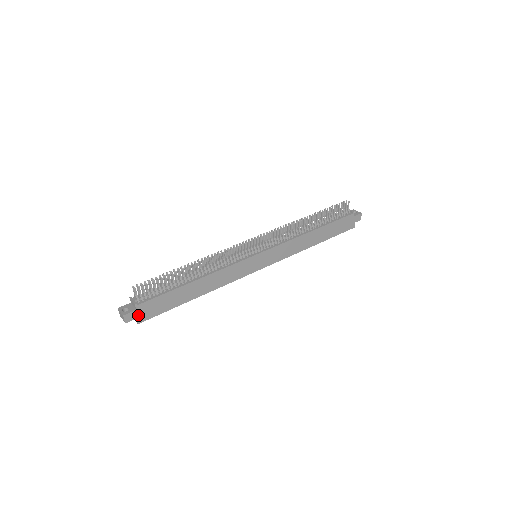
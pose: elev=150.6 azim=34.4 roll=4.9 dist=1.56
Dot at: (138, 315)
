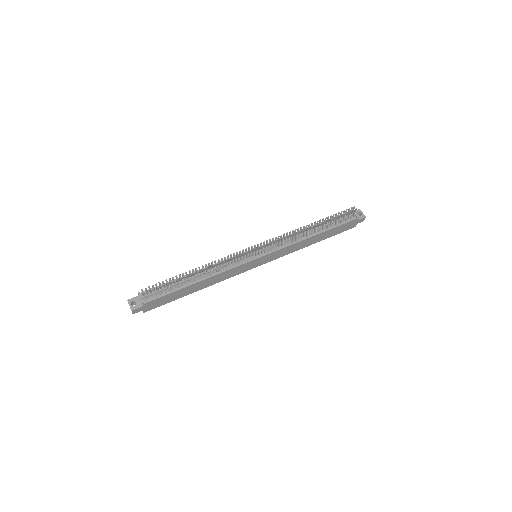
Dot at: (144, 308)
